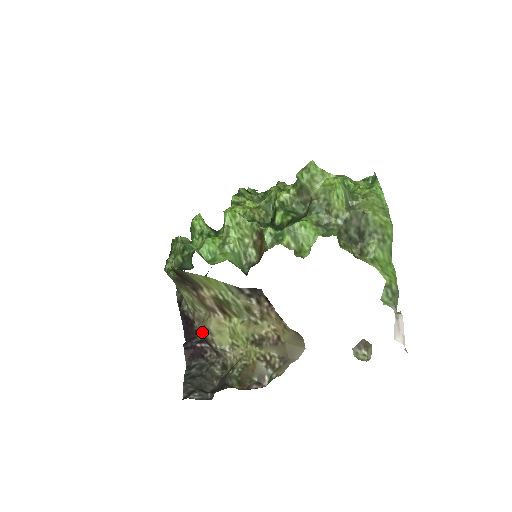
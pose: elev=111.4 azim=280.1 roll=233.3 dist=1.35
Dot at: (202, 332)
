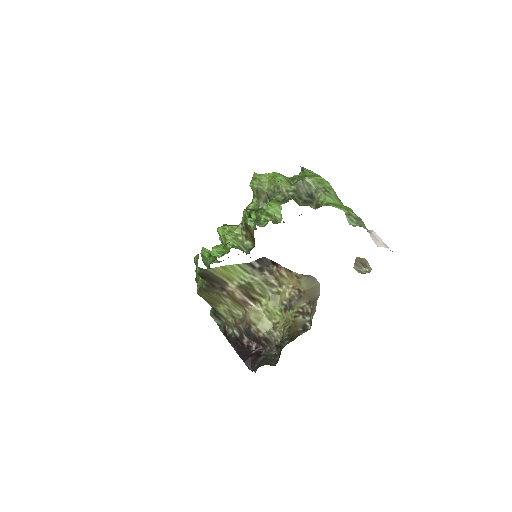
Dot at: (248, 330)
